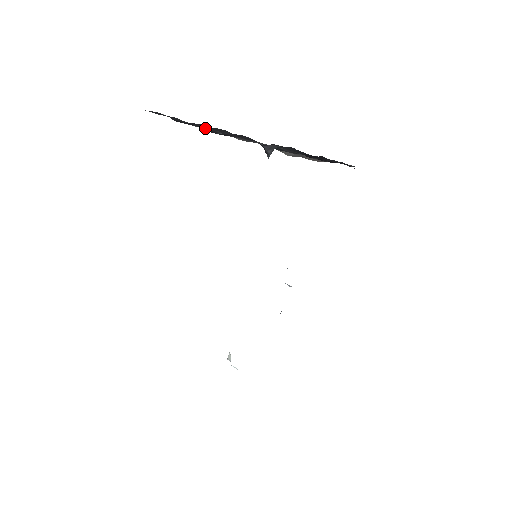
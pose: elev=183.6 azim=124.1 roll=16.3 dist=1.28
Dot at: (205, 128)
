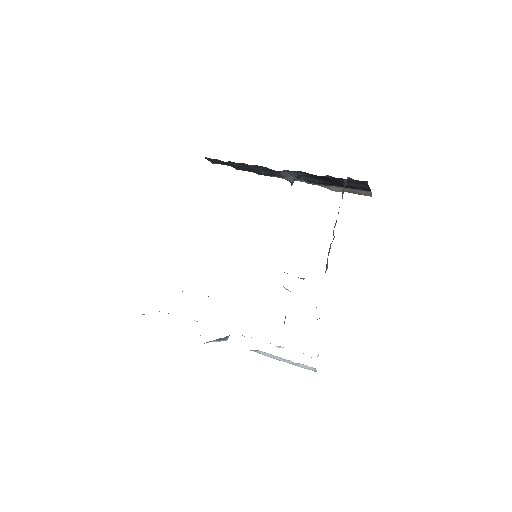
Dot at: (253, 171)
